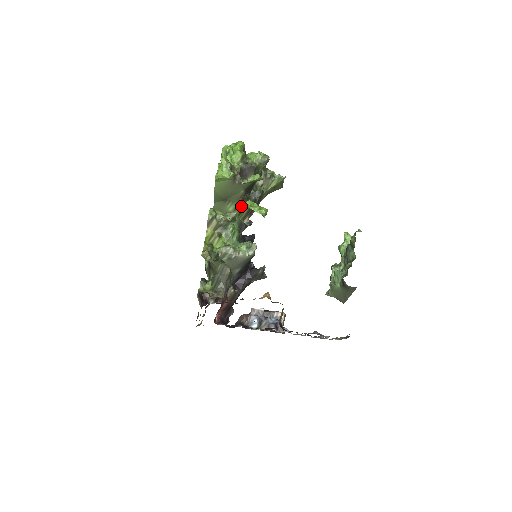
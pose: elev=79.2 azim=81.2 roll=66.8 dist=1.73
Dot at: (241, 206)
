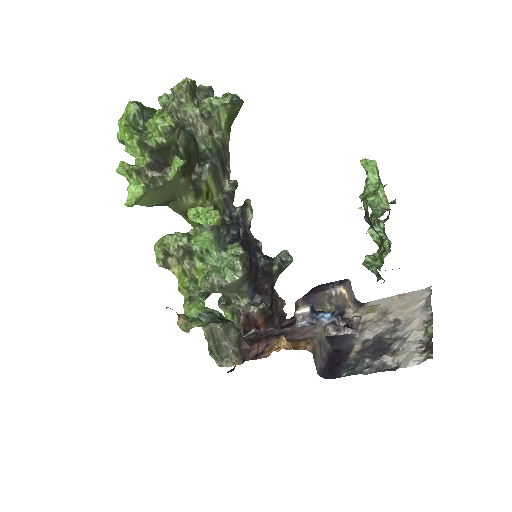
Dot at: (199, 190)
